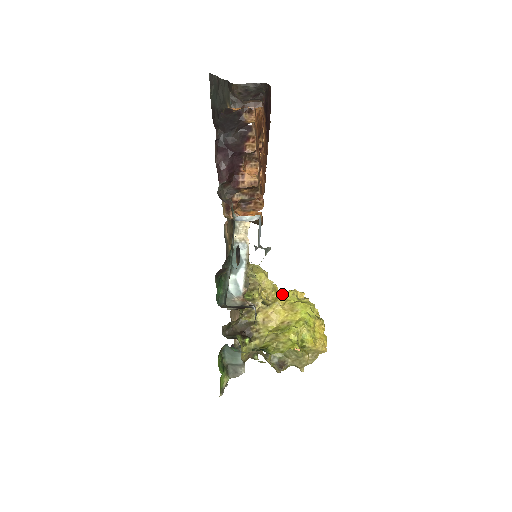
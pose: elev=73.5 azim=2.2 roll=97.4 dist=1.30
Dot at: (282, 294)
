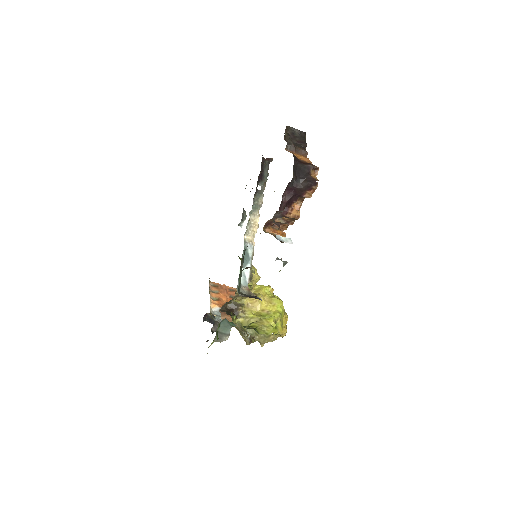
Dot at: (263, 288)
